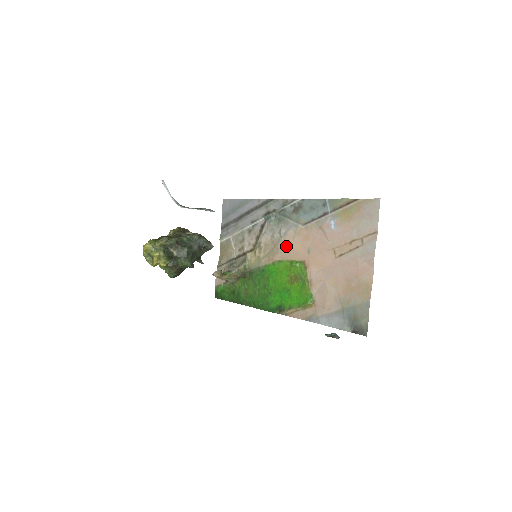
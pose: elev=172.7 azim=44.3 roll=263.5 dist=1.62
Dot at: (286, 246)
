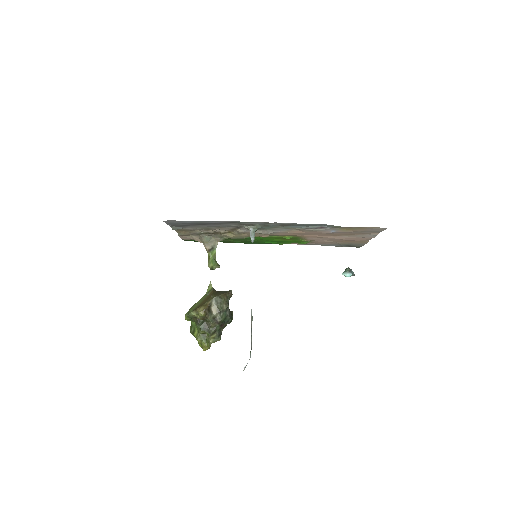
Dot at: occluded
